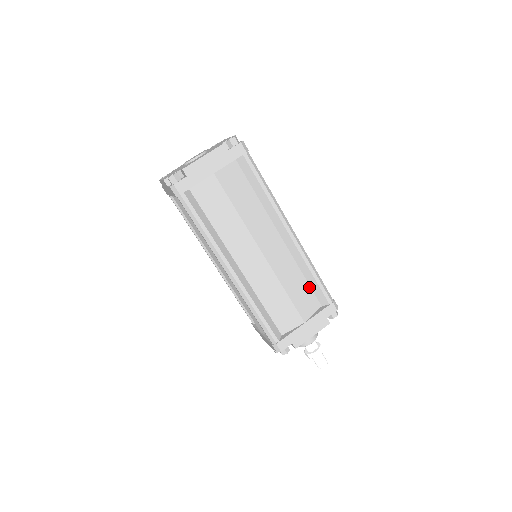
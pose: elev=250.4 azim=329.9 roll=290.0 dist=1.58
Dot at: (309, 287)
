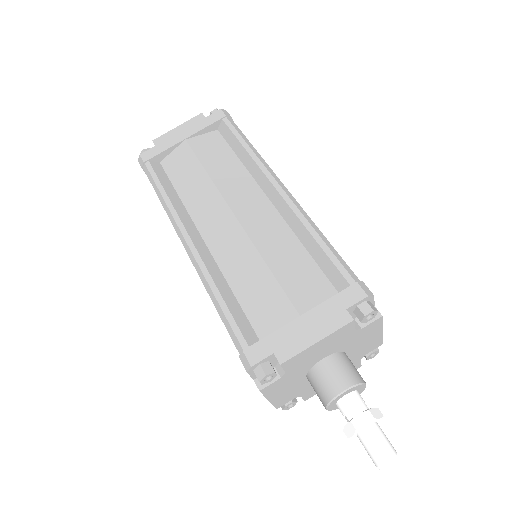
Dot at: occluded
